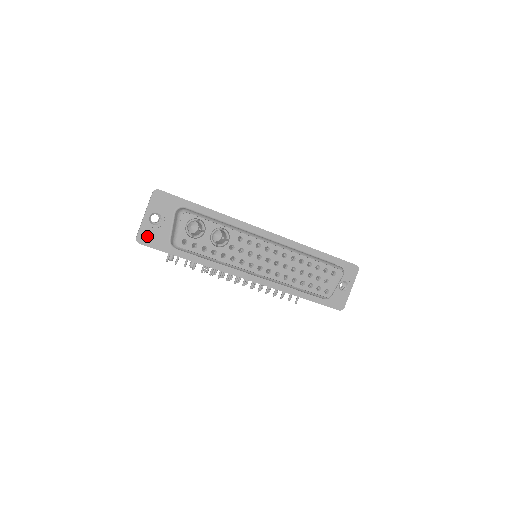
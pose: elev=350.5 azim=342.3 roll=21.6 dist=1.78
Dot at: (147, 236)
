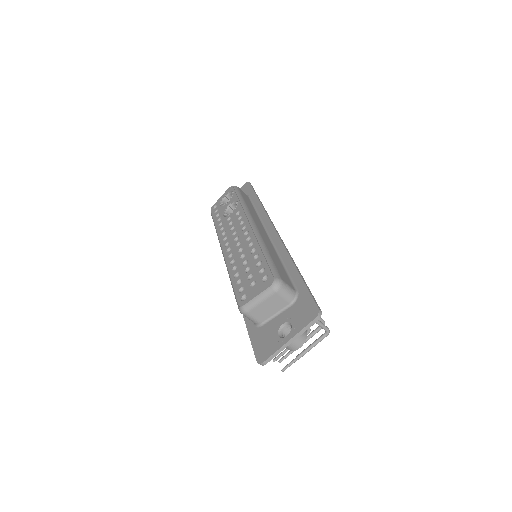
Dot at: occluded
